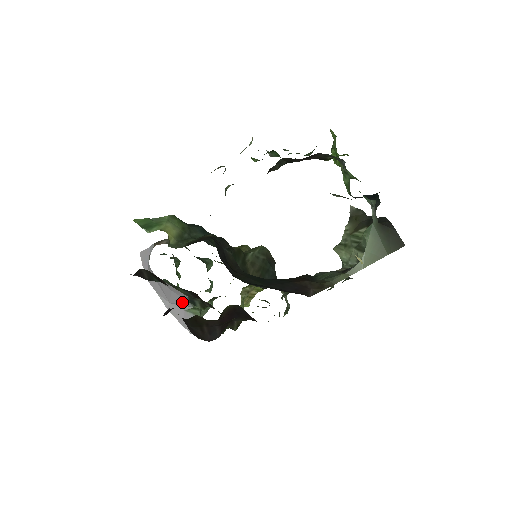
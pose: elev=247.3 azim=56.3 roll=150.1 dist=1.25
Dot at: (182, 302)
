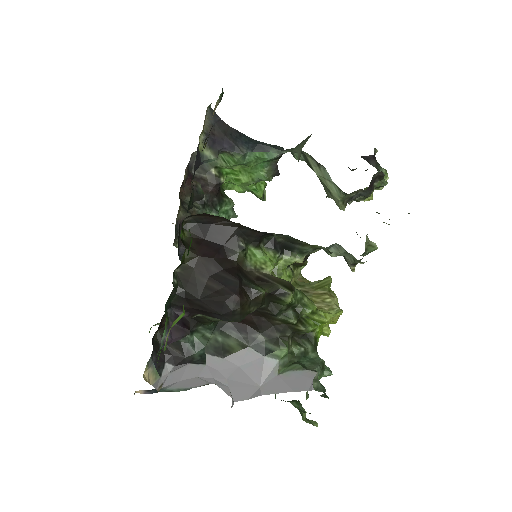
Dot at: (262, 367)
